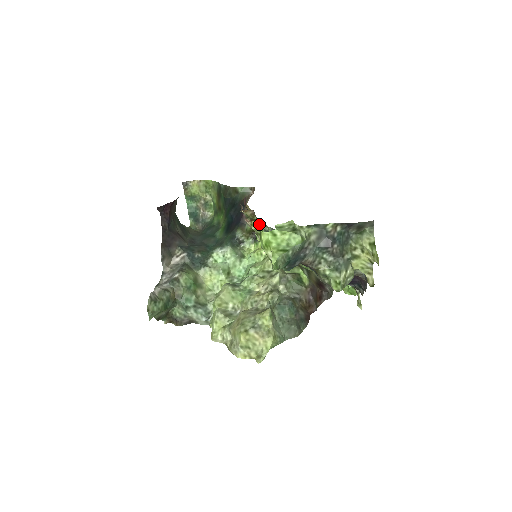
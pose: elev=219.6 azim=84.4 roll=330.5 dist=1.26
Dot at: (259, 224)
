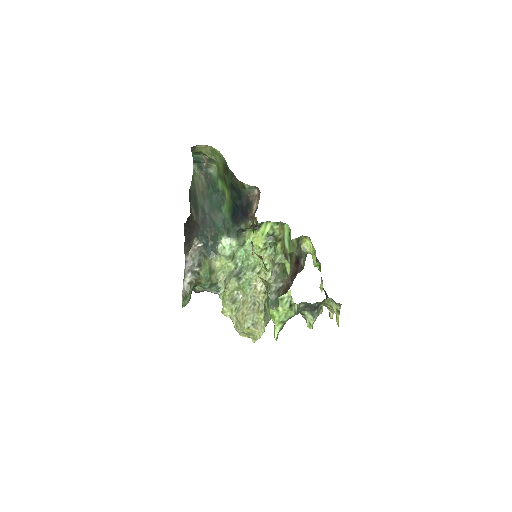
Dot at: (267, 283)
